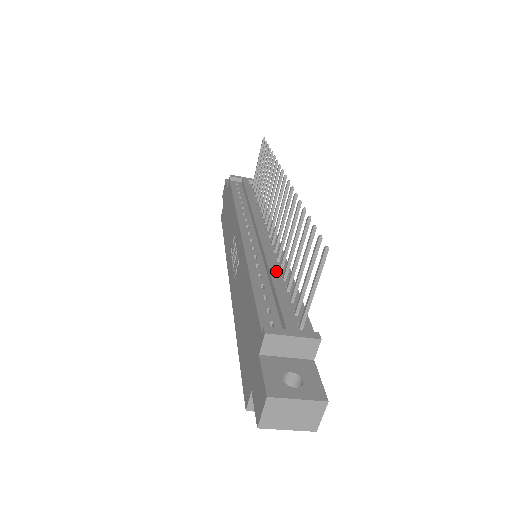
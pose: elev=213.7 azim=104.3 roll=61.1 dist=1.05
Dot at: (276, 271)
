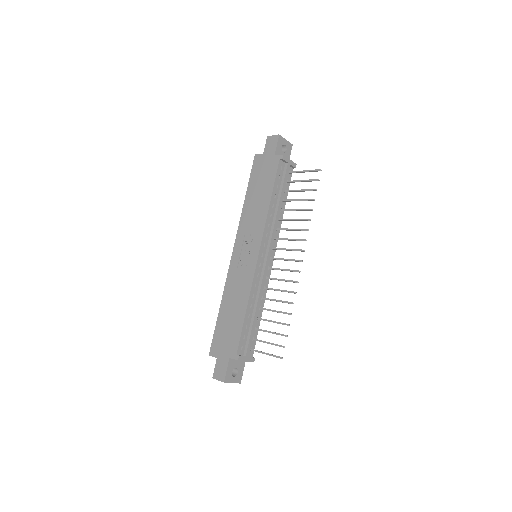
Dot at: (259, 307)
